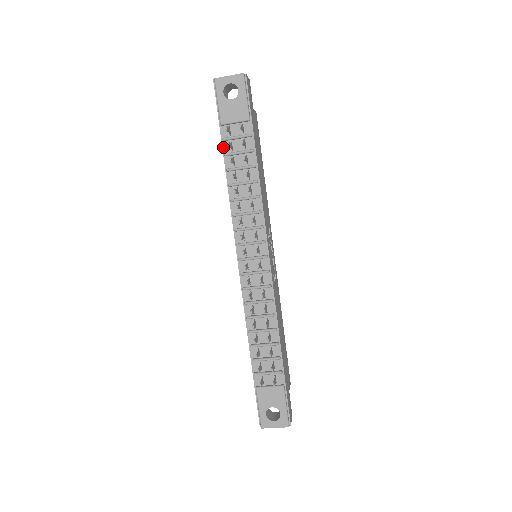
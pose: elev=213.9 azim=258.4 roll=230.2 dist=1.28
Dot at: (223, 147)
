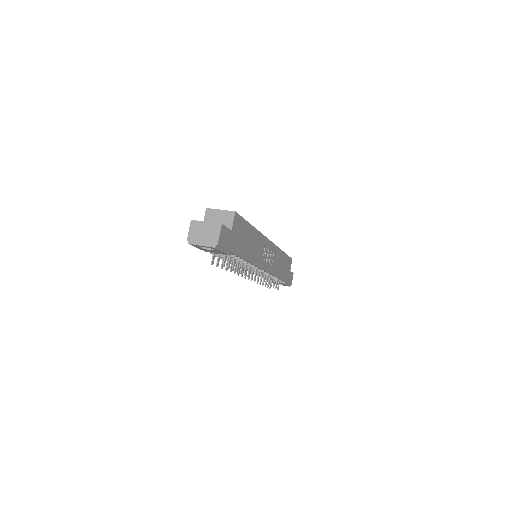
Dot at: occluded
